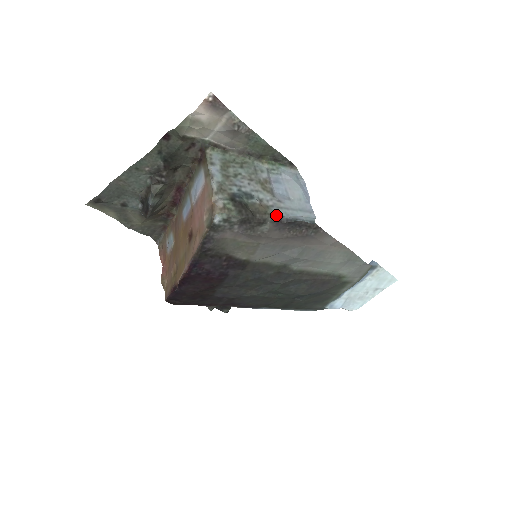
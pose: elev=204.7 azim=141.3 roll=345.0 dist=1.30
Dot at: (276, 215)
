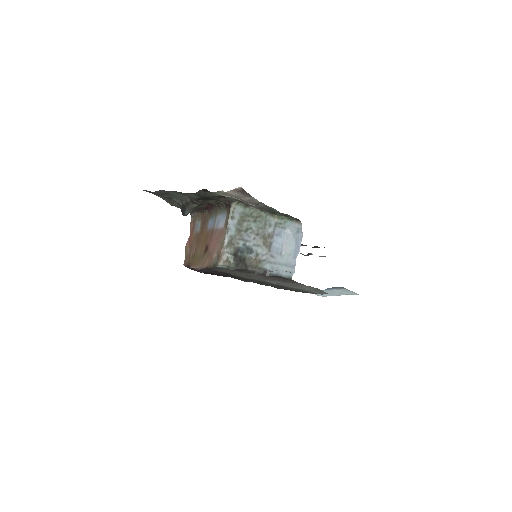
Dot at: (264, 269)
